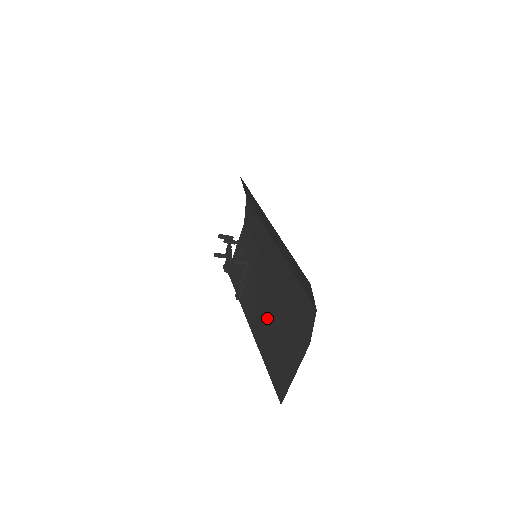
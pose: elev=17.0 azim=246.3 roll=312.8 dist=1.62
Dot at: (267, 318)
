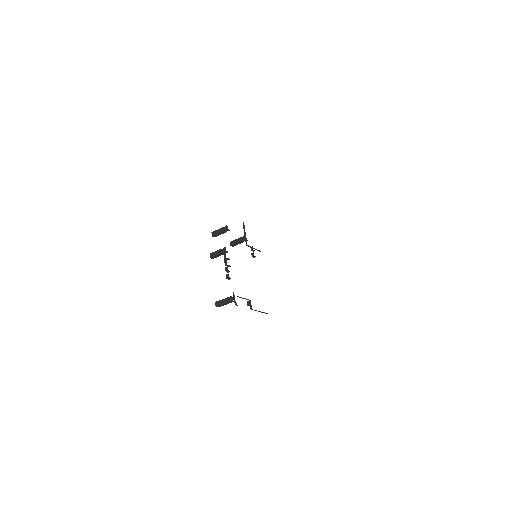
Dot at: occluded
